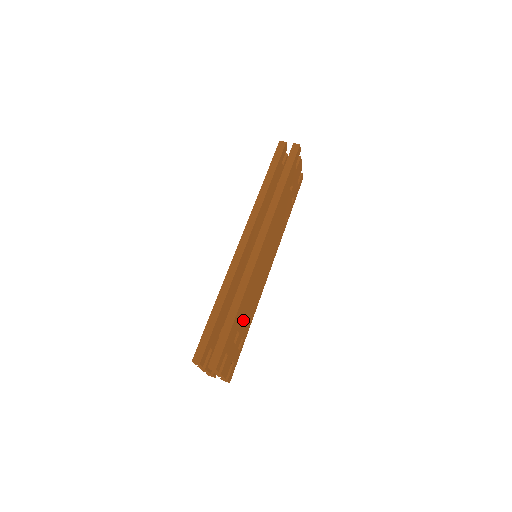
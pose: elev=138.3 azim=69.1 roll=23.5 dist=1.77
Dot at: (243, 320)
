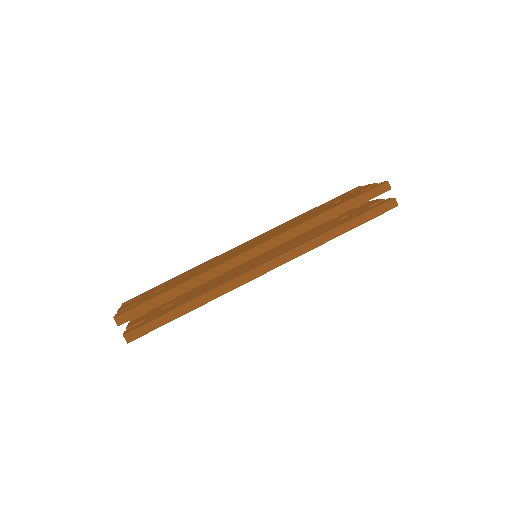
Dot at: occluded
